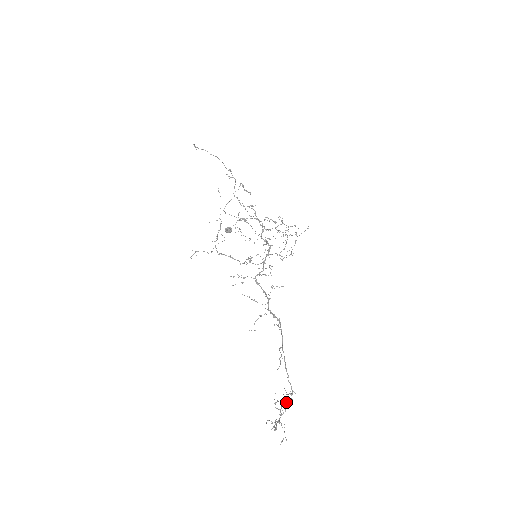
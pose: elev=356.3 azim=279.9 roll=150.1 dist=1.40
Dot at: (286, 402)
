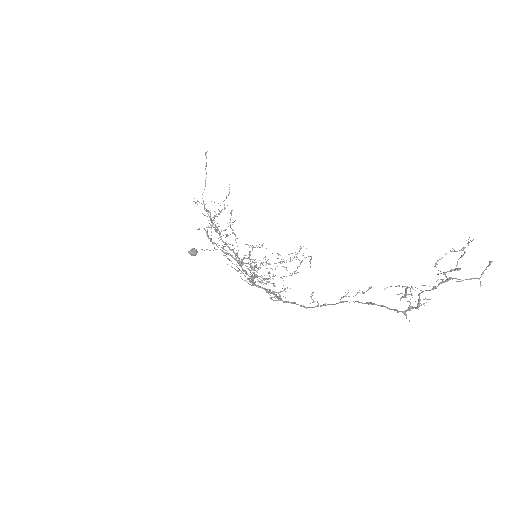
Dot at: (415, 301)
